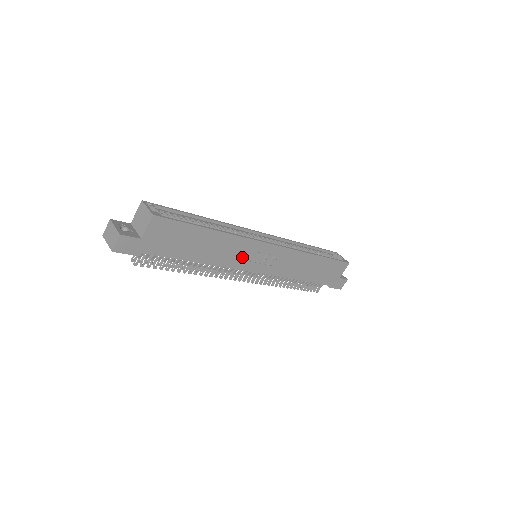
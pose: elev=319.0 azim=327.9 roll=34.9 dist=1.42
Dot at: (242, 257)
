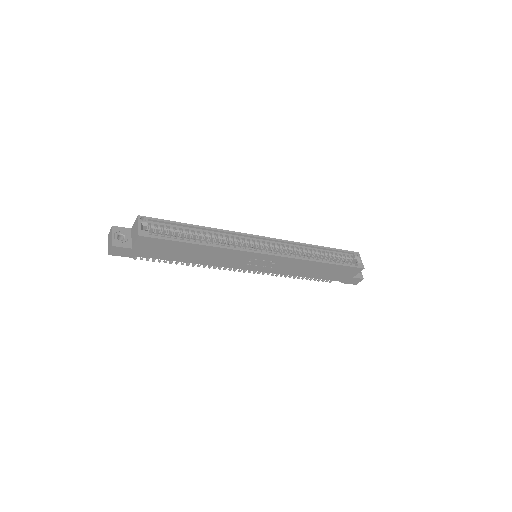
Dot at: (235, 261)
